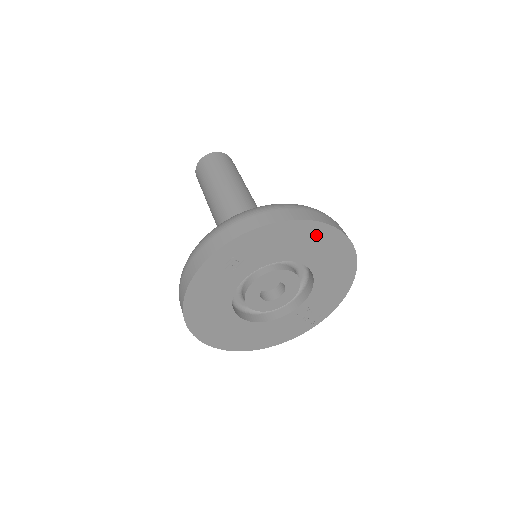
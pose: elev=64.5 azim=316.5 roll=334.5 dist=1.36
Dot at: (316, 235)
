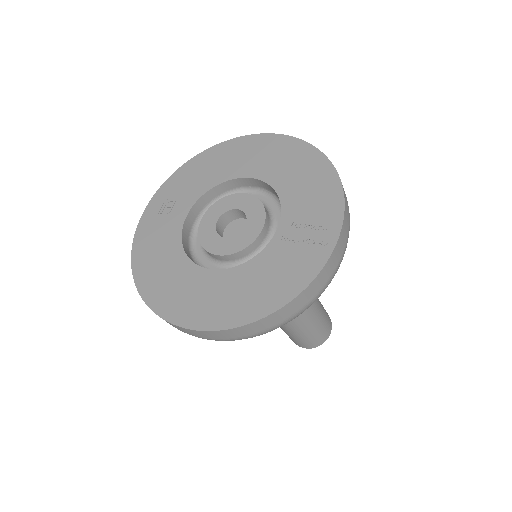
Dot at: (239, 149)
